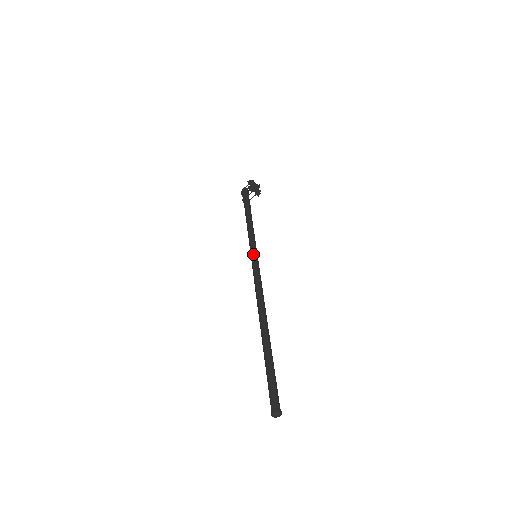
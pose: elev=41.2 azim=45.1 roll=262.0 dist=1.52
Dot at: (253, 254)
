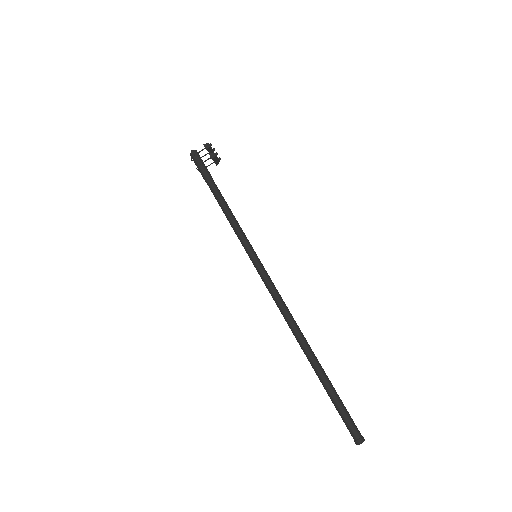
Dot at: (254, 255)
